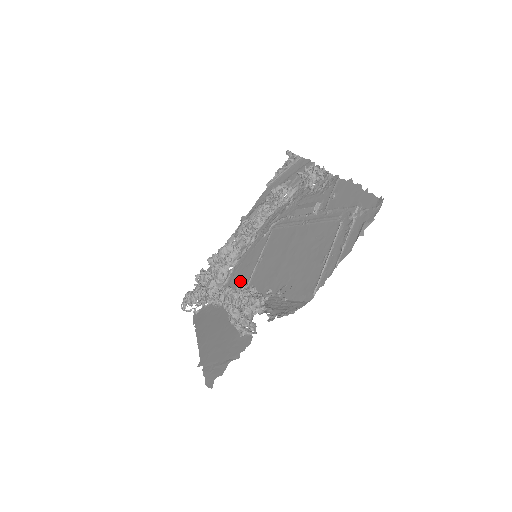
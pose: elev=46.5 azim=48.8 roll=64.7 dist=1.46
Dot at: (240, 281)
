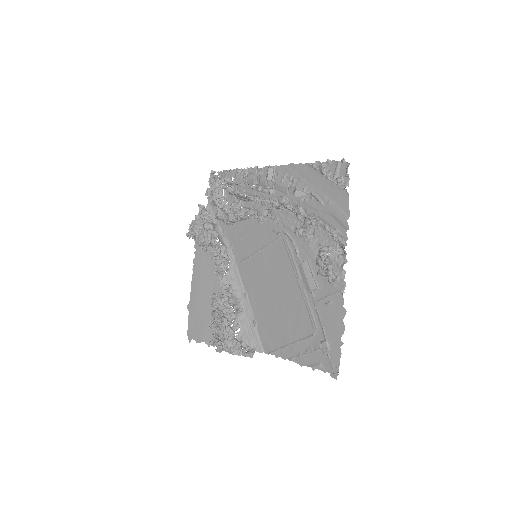
Dot at: (240, 245)
